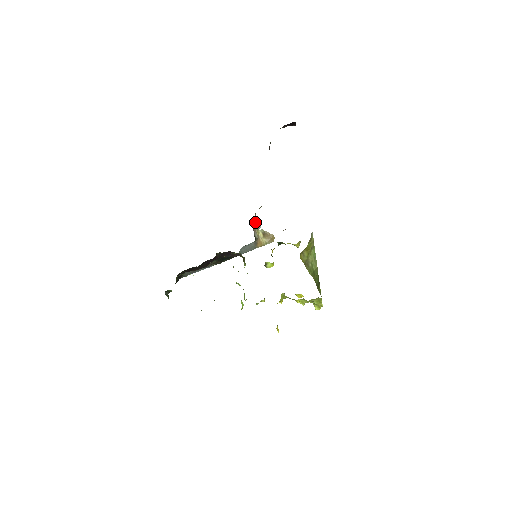
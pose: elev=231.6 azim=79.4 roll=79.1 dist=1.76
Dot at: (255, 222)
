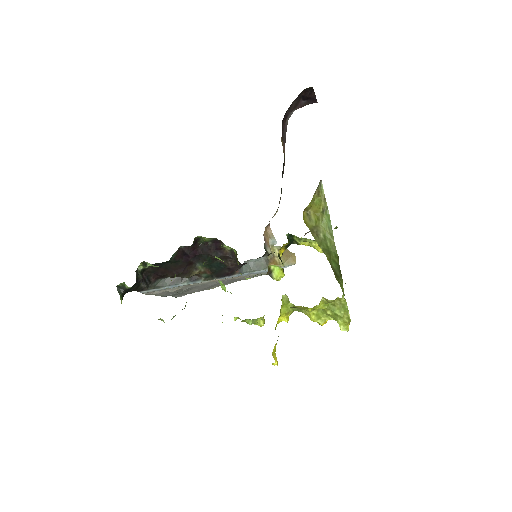
Dot at: (269, 234)
